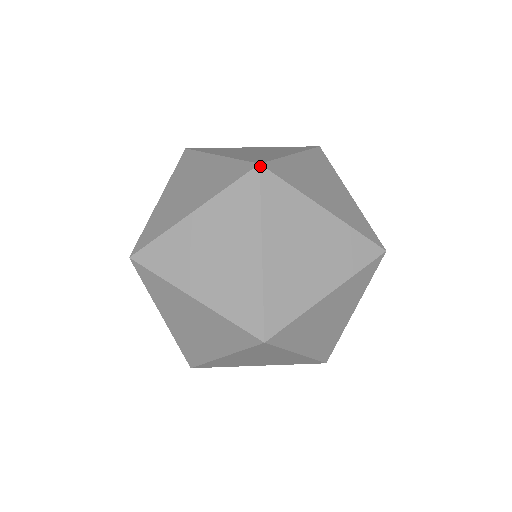
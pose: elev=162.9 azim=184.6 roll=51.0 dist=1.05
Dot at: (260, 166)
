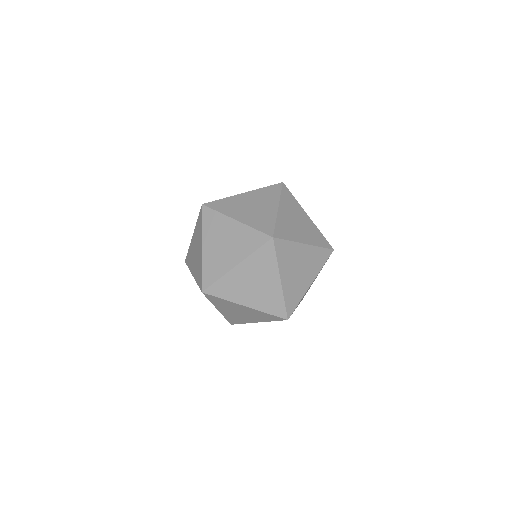
Dot at: (273, 238)
